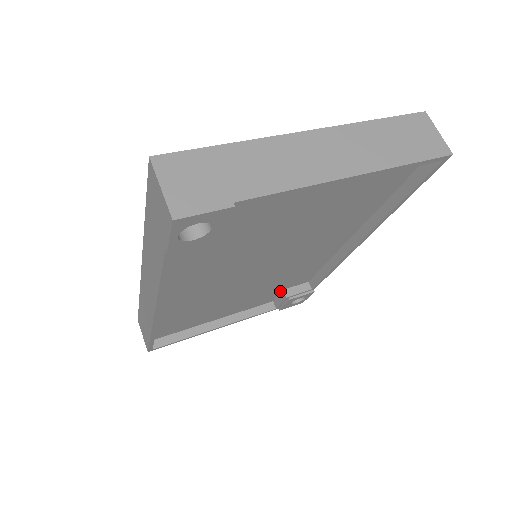
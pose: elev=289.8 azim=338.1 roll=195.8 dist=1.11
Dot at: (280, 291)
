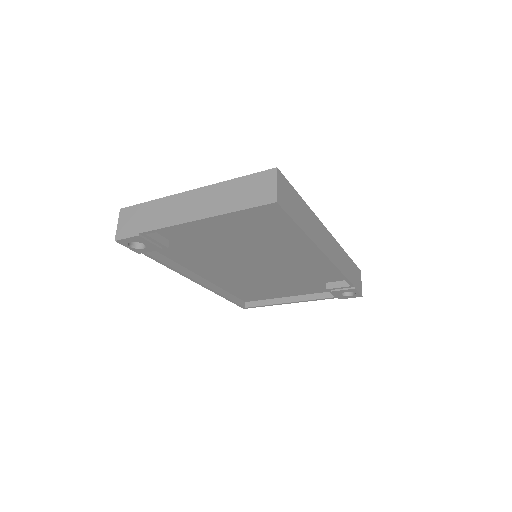
Dot at: (326, 283)
